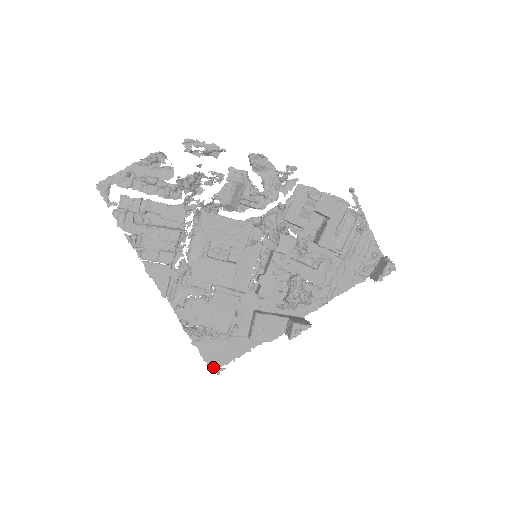
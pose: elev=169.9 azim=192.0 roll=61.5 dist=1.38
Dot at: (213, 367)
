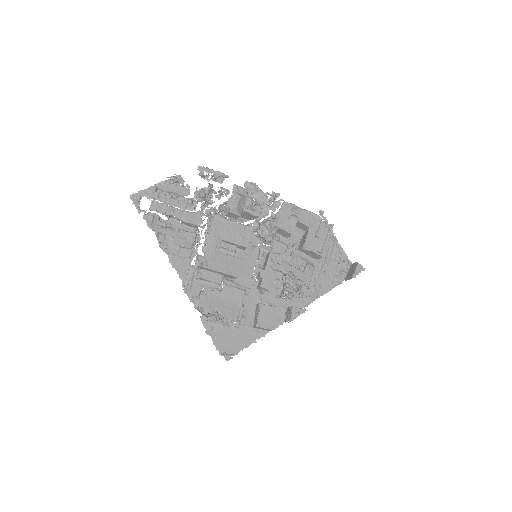
Dot at: (226, 353)
